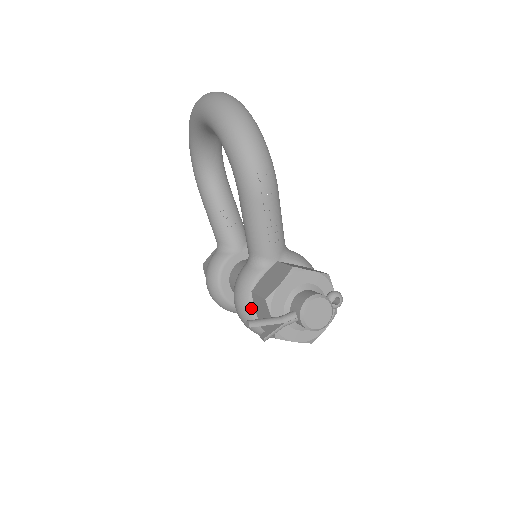
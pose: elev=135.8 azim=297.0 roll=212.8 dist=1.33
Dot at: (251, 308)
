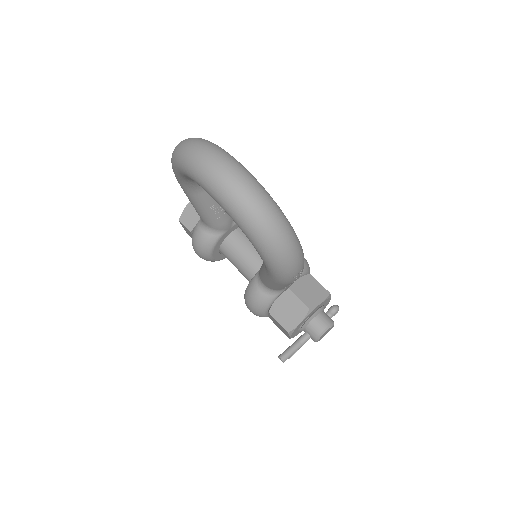
Dot at: (265, 315)
